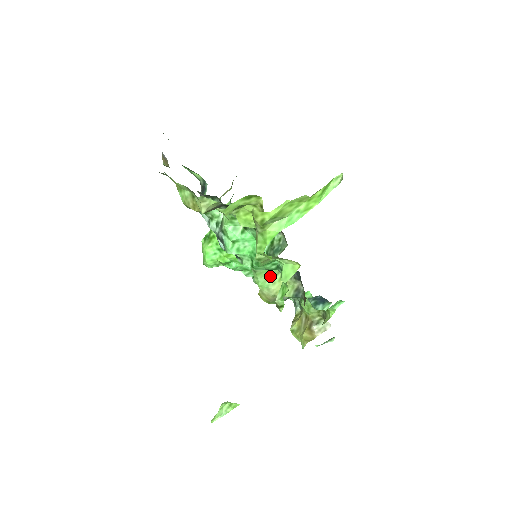
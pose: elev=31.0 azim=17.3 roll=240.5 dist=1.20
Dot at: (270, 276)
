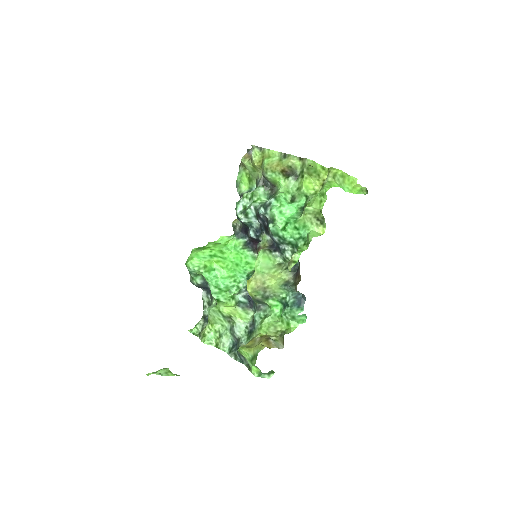
Dot at: (268, 266)
